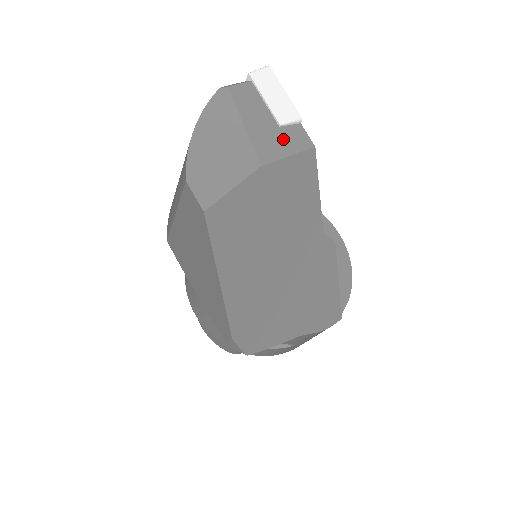
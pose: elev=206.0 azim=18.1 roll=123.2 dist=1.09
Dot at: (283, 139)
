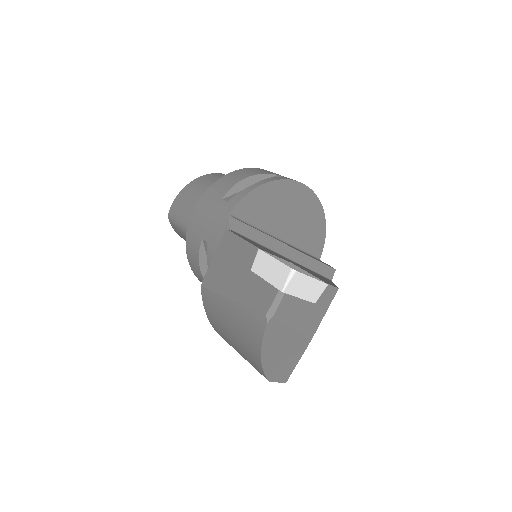
Dot at: (319, 308)
